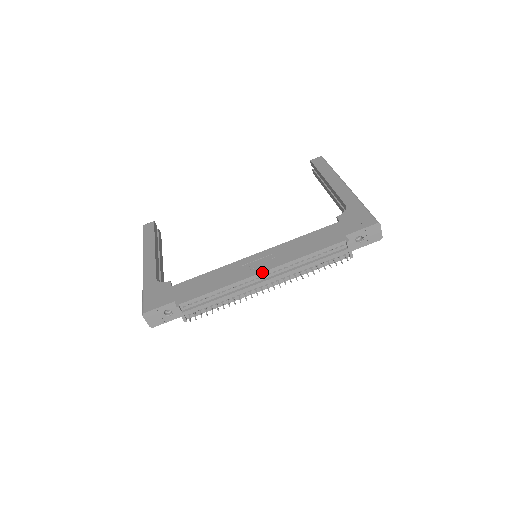
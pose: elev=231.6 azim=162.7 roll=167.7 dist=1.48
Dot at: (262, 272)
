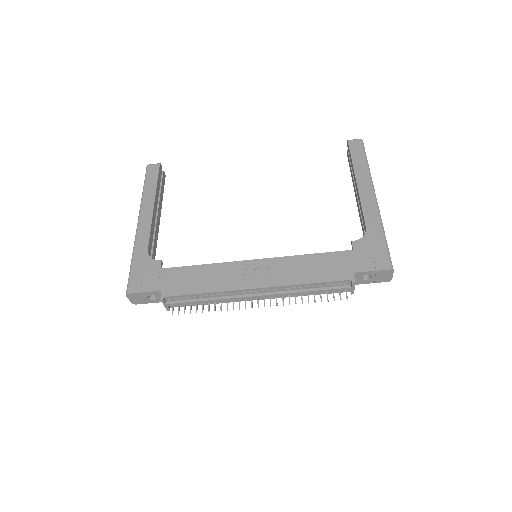
Dot at: (256, 288)
